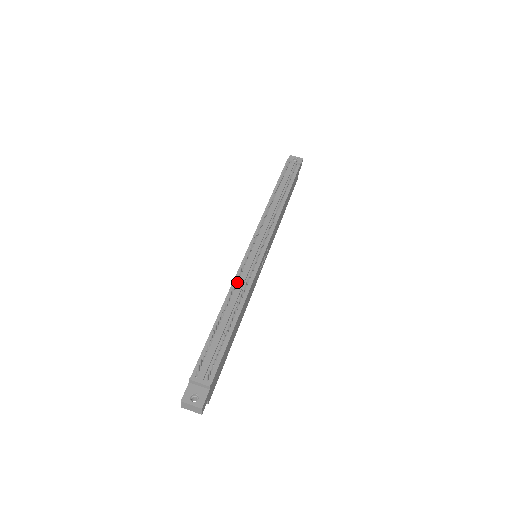
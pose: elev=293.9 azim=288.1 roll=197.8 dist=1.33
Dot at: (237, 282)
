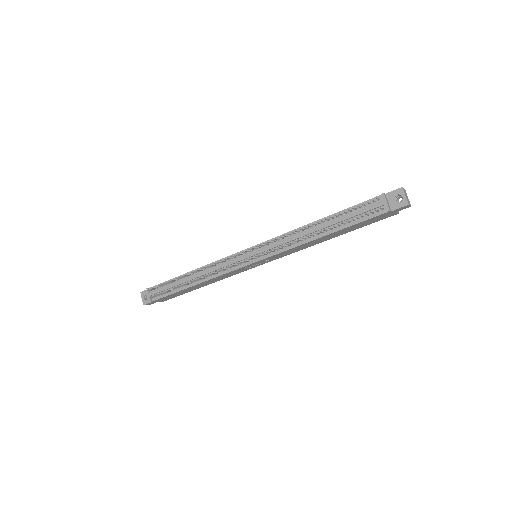
Dot at: (215, 265)
